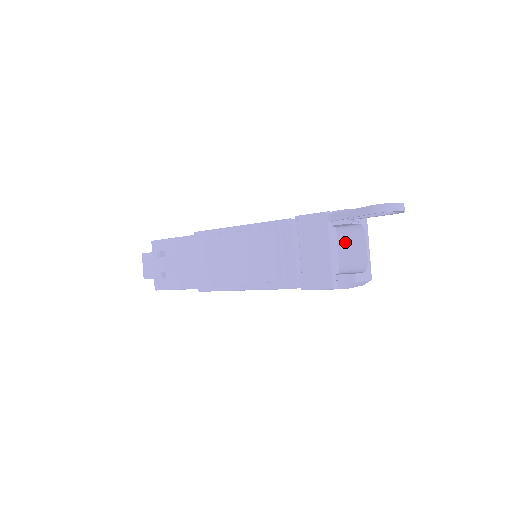
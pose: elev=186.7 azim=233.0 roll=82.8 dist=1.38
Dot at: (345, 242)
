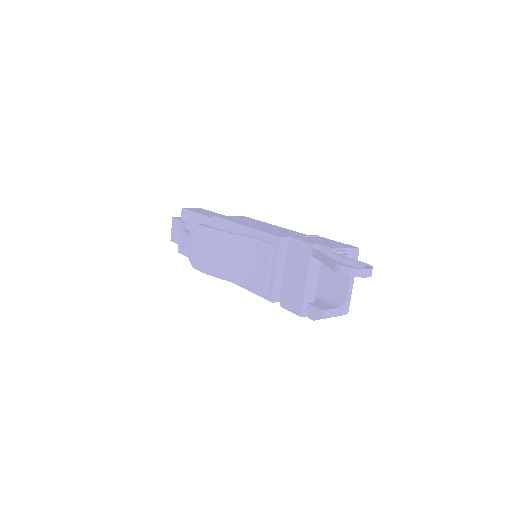
Dot at: (333, 271)
